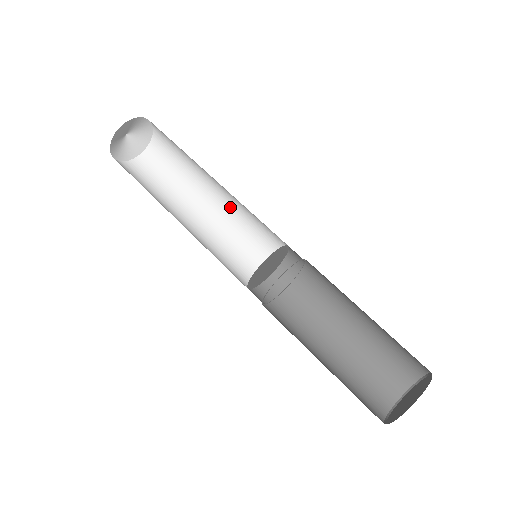
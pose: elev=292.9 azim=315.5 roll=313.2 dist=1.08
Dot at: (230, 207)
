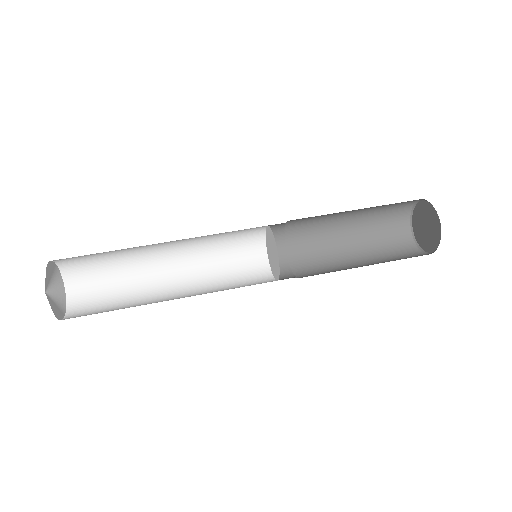
Dot at: (190, 247)
